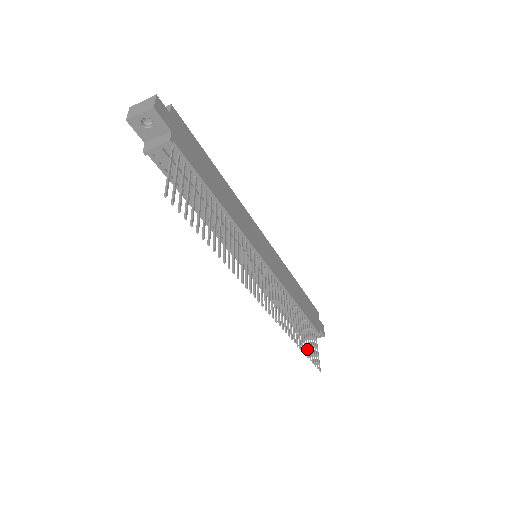
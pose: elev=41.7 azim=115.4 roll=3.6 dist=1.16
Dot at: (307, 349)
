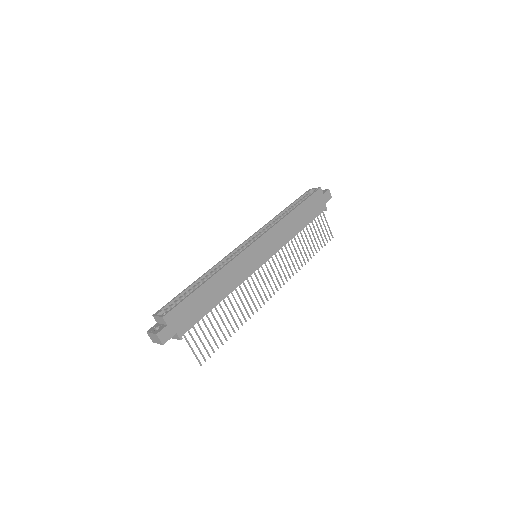
Dot at: (317, 246)
